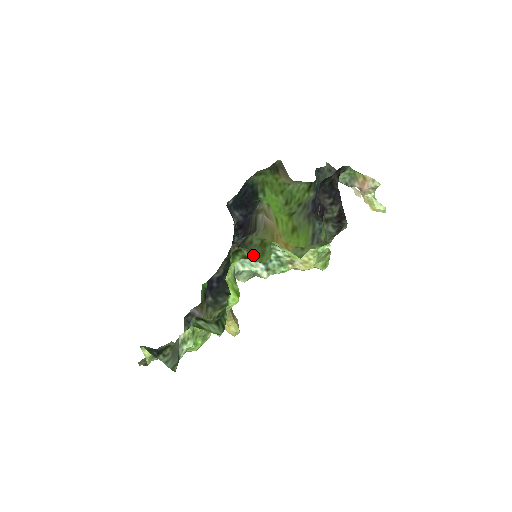
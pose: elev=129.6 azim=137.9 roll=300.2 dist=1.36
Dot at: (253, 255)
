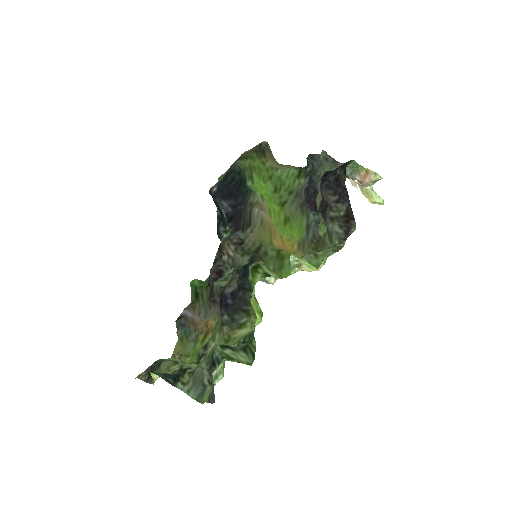
Dot at: (271, 269)
